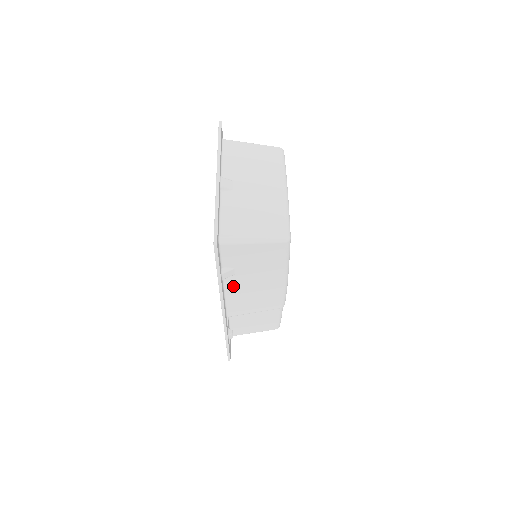
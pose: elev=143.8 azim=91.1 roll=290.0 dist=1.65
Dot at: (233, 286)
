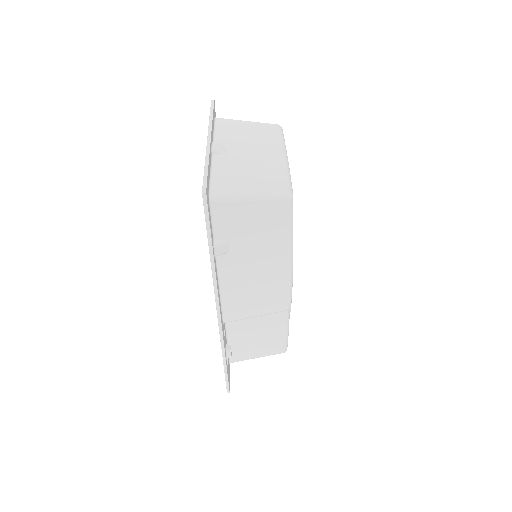
Dot at: (228, 271)
